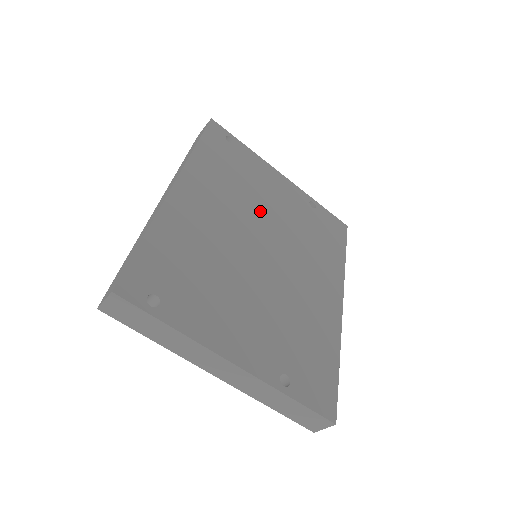
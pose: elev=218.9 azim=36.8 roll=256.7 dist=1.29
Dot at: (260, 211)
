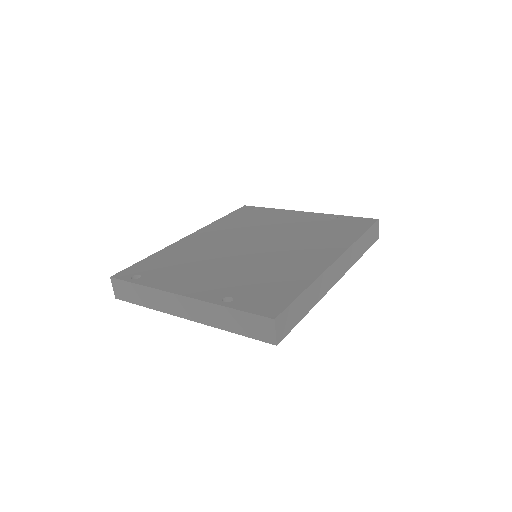
Dot at: (264, 231)
